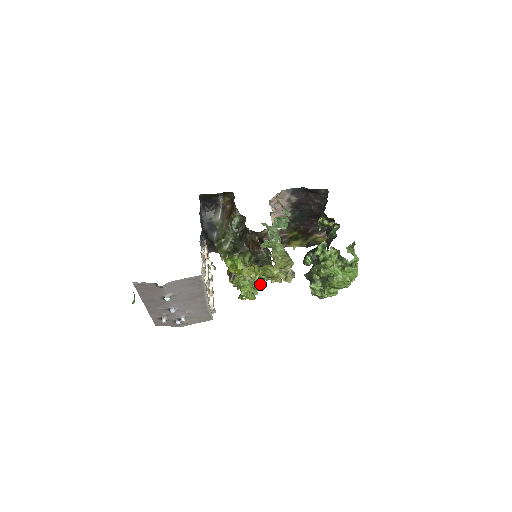
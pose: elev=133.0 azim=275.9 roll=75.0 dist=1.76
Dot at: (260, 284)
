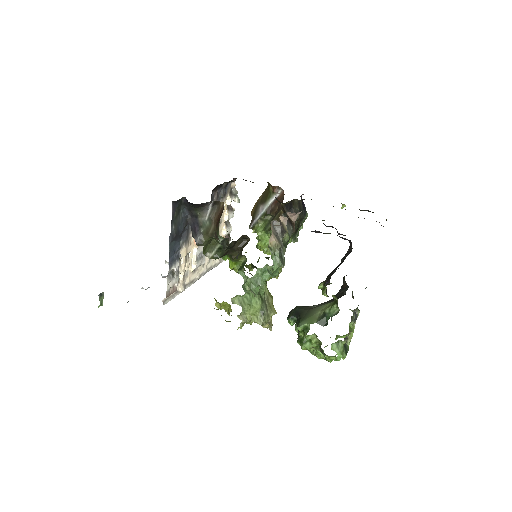
Dot at: occluded
